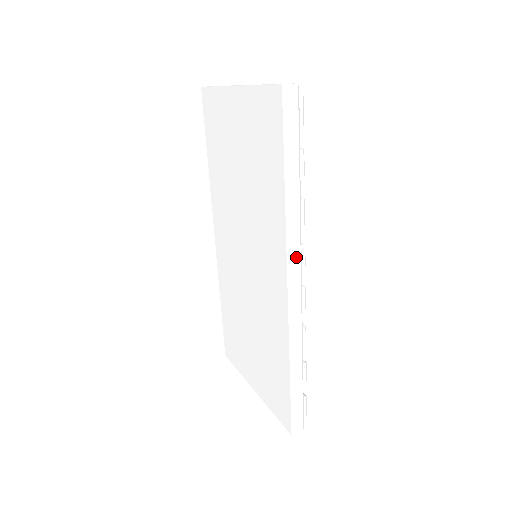
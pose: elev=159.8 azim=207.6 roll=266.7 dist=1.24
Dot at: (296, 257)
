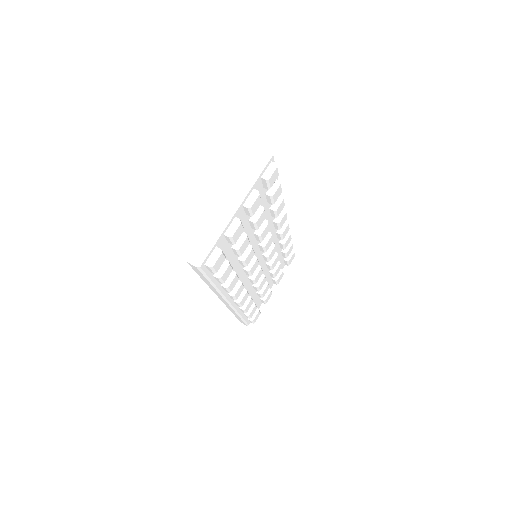
Dot at: (221, 297)
